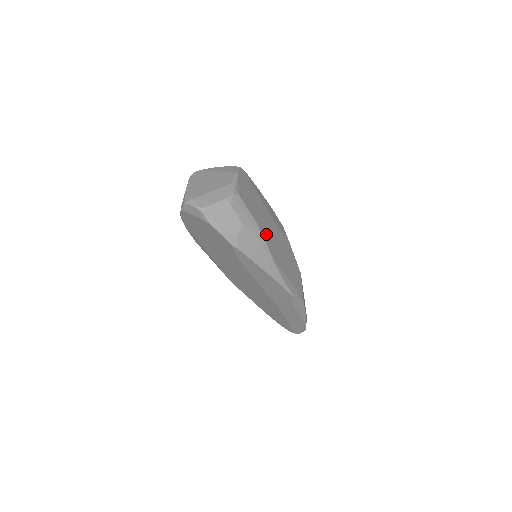
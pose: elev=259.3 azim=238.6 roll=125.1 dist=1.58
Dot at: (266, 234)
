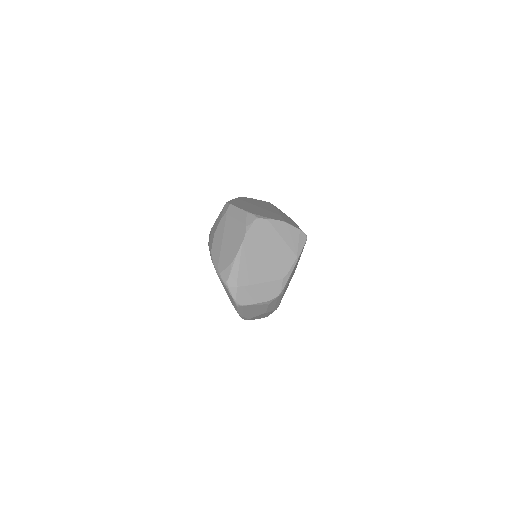
Dot at: occluded
